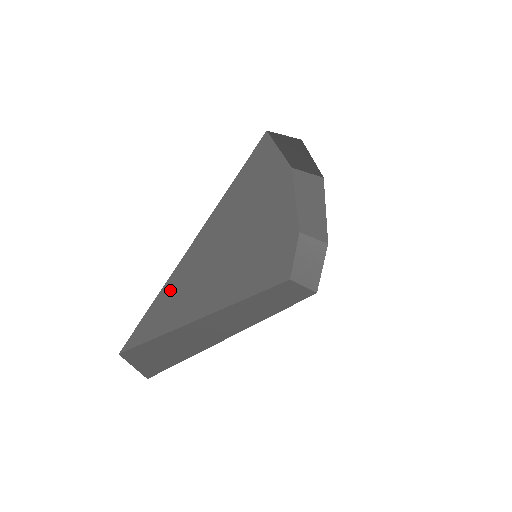
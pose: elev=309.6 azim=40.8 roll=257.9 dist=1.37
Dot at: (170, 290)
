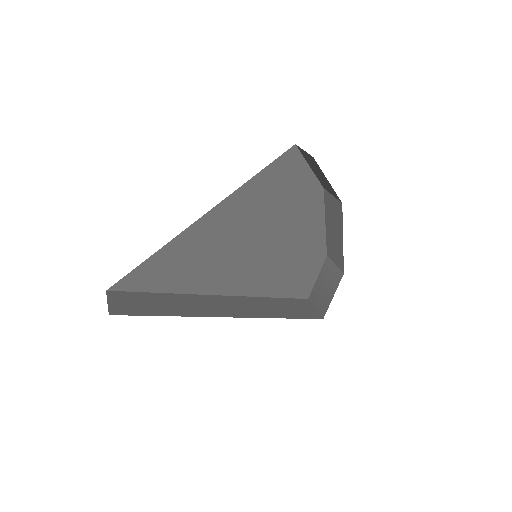
Dot at: (165, 256)
